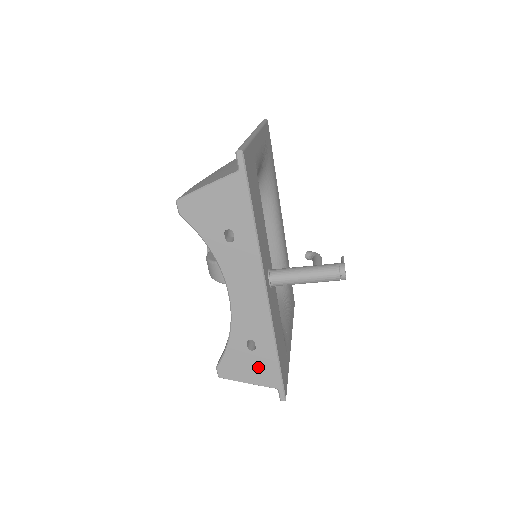
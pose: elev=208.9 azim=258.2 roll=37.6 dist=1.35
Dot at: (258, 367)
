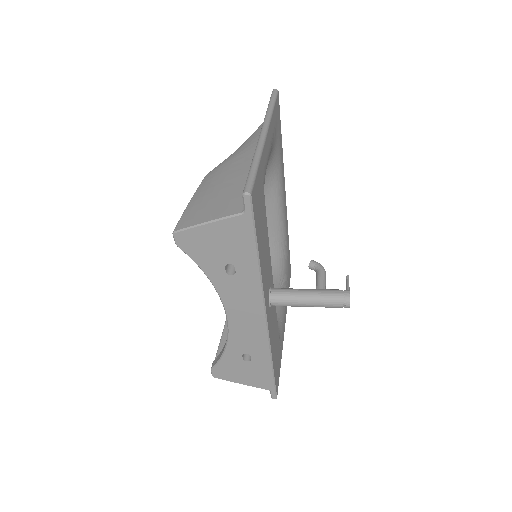
Dot at: (252, 374)
